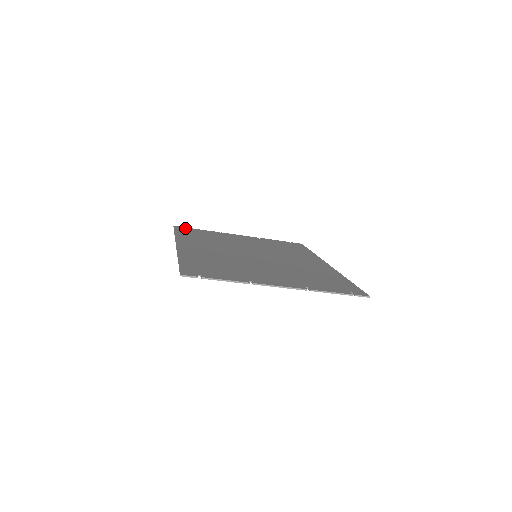
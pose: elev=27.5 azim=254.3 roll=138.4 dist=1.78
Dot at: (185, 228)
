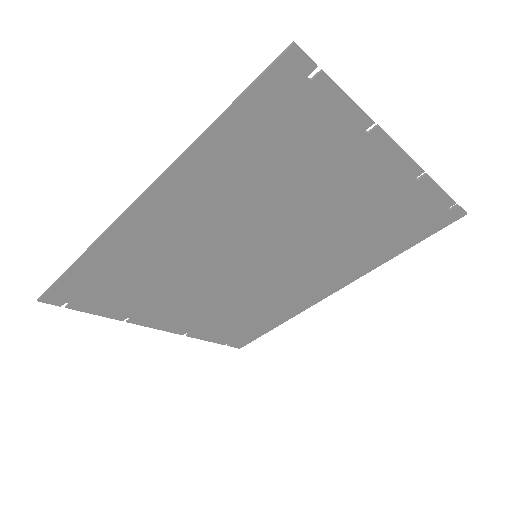
Dot at: (65, 299)
